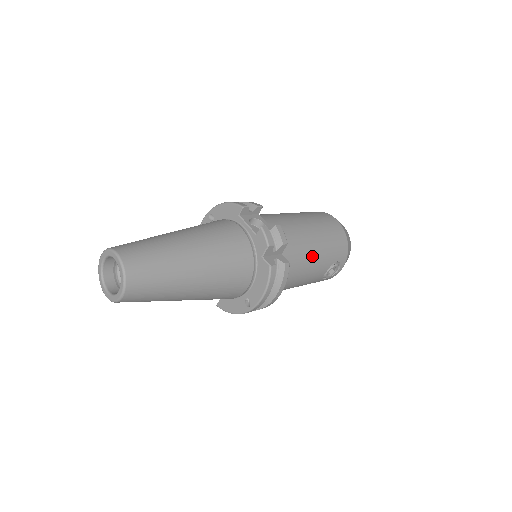
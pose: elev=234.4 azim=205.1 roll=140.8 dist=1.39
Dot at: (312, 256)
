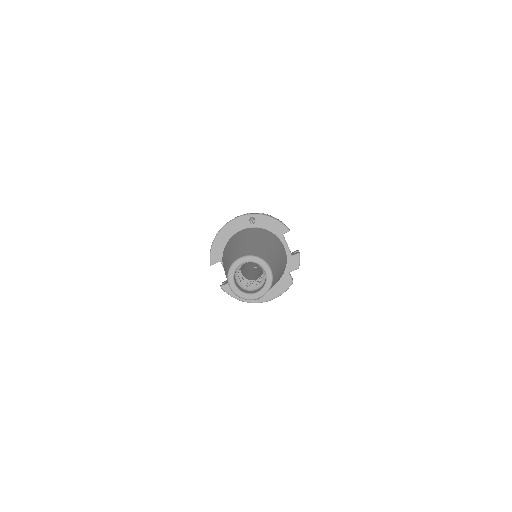
Dot at: occluded
